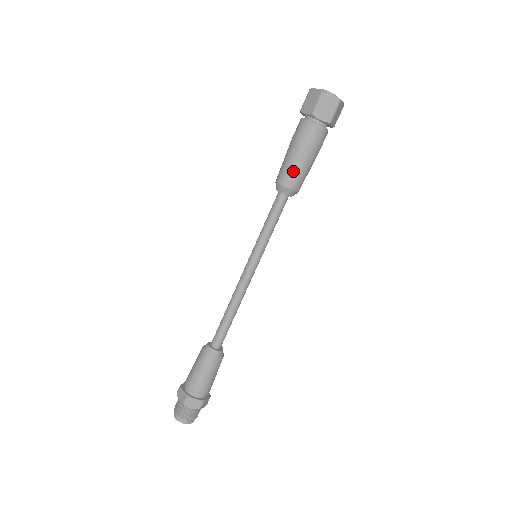
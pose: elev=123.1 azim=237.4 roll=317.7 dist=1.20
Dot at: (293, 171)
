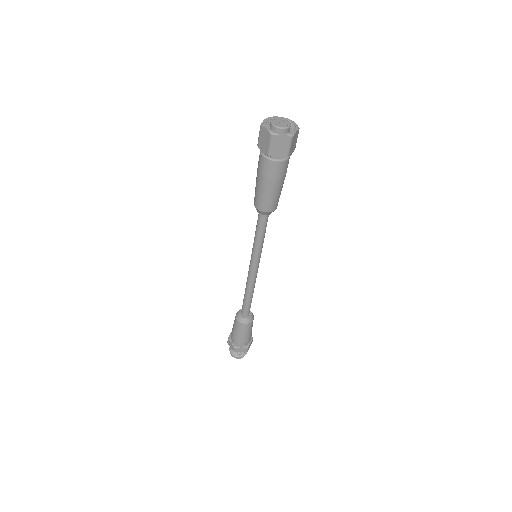
Dot at: (256, 193)
